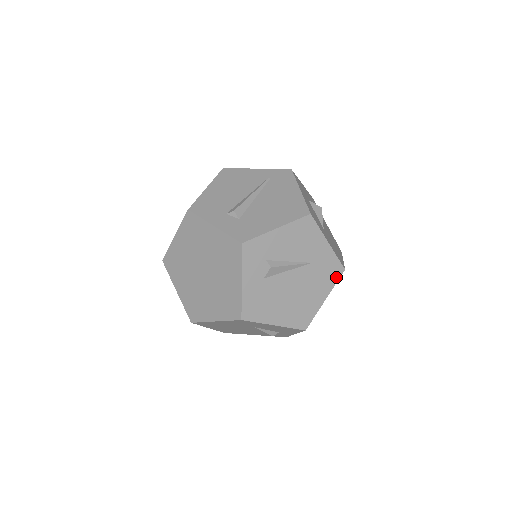
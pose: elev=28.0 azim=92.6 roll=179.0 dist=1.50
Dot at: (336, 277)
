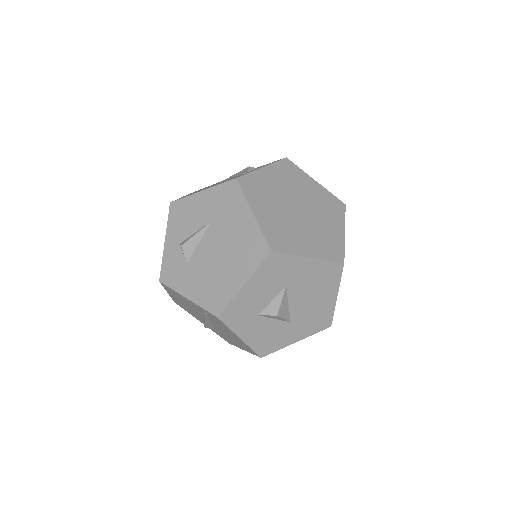
Dot at: occluded
